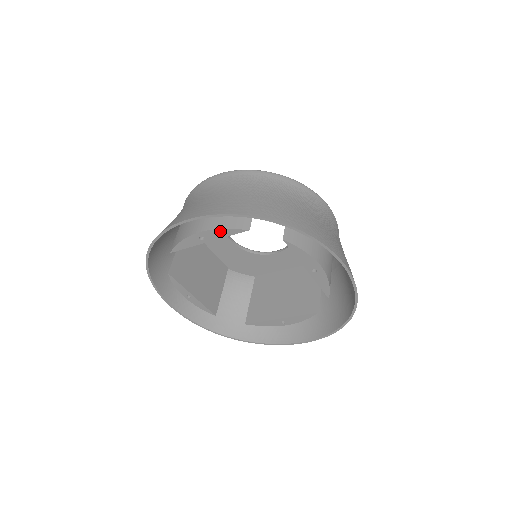
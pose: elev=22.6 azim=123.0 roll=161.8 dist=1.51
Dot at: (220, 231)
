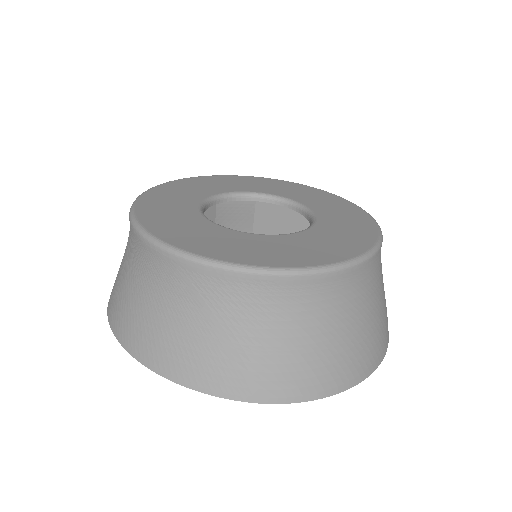
Dot at: occluded
